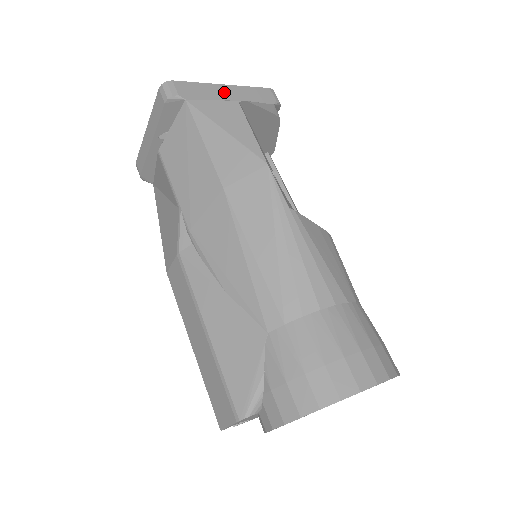
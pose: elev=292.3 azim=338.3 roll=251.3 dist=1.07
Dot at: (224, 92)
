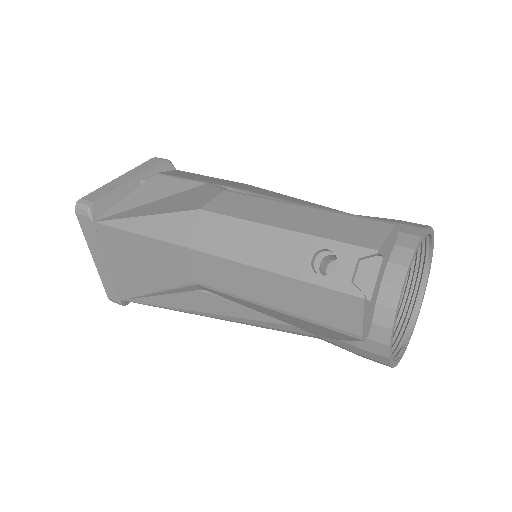
Dot at: occluded
